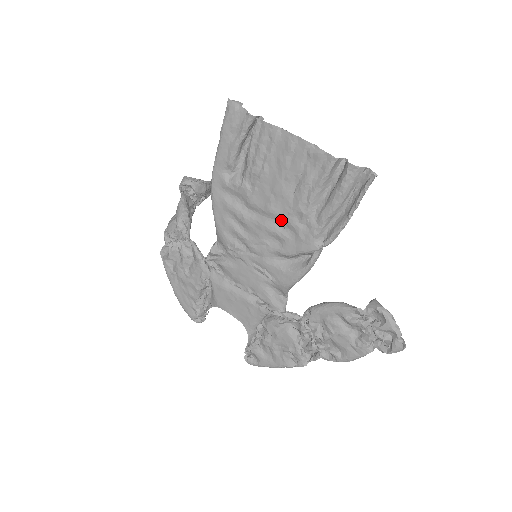
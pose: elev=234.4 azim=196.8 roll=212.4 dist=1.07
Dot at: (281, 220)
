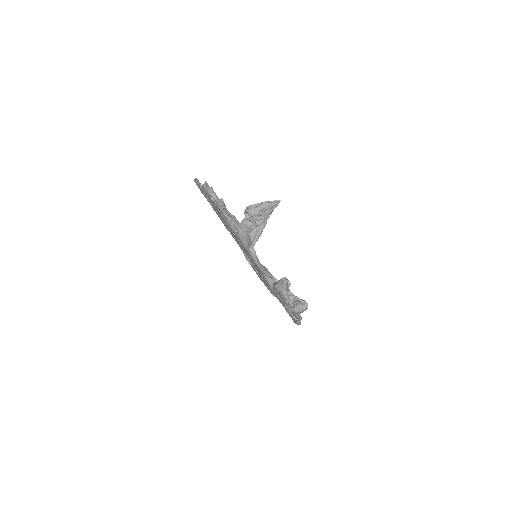
Dot at: occluded
